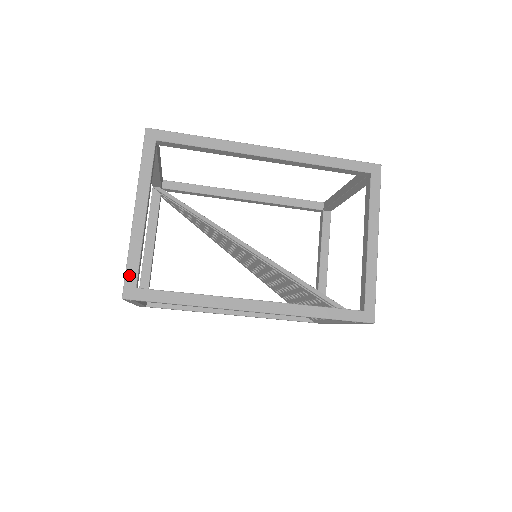
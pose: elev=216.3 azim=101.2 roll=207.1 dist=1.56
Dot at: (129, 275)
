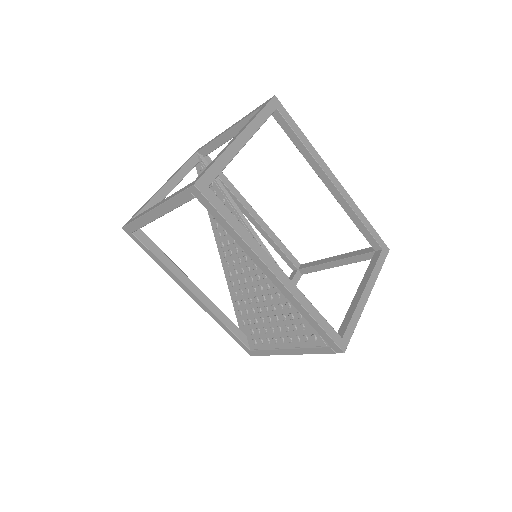
Dot at: (209, 173)
